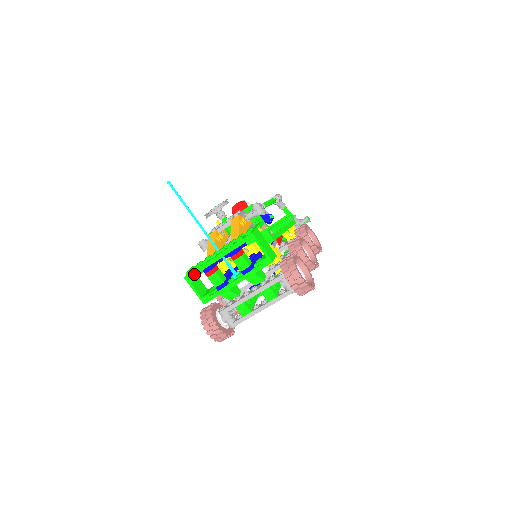
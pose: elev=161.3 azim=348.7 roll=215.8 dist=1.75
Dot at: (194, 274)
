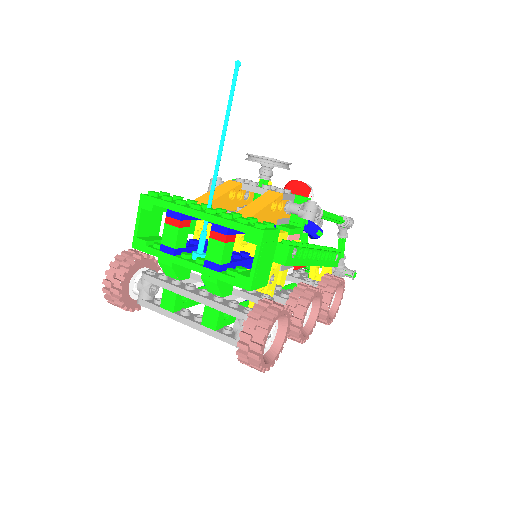
Dot at: (155, 202)
